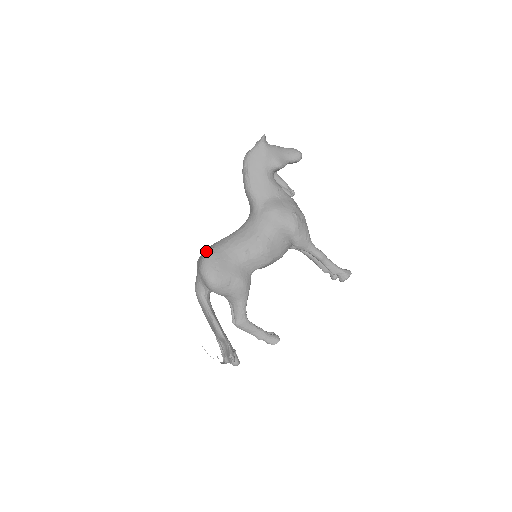
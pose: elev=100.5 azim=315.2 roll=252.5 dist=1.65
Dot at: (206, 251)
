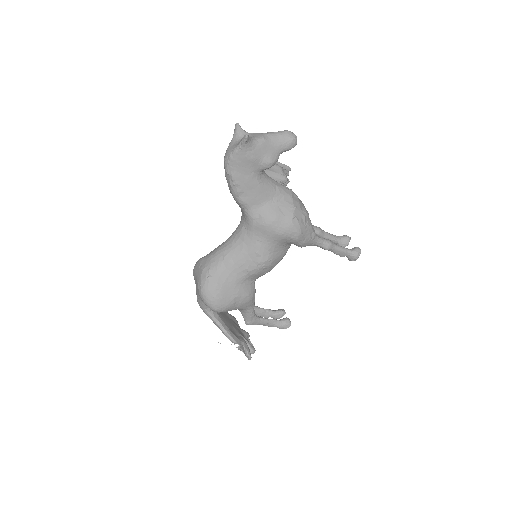
Dot at: (202, 274)
